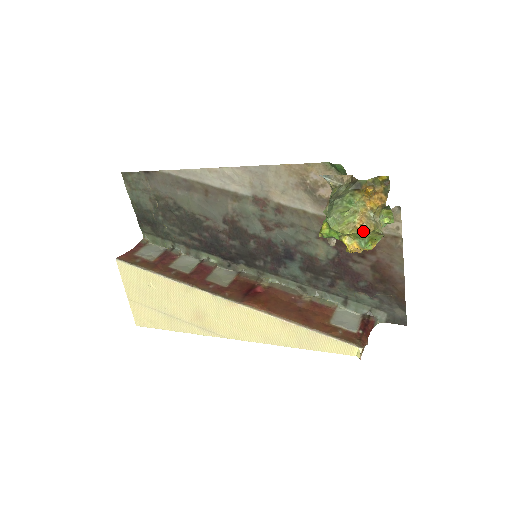
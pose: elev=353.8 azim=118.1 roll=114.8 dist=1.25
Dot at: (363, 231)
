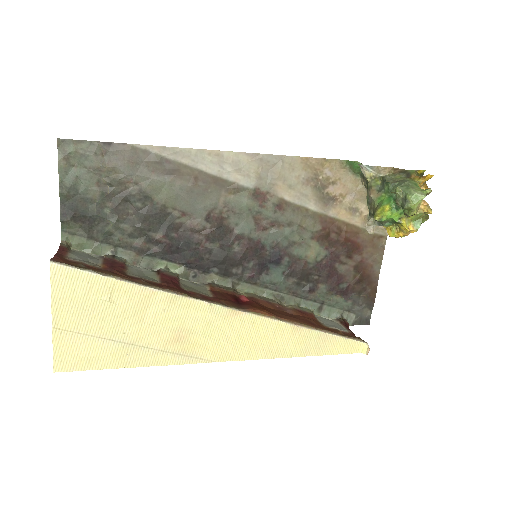
Dot at: (428, 211)
